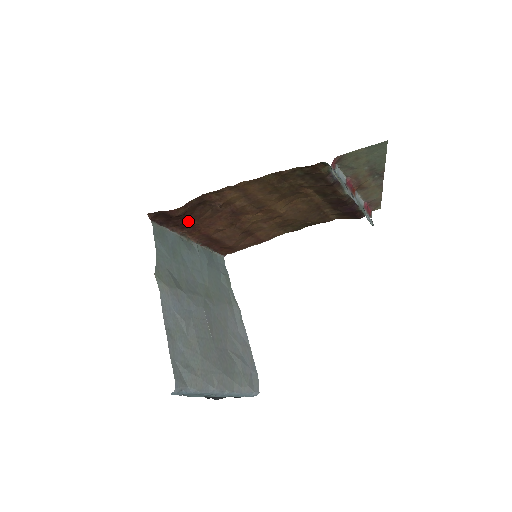
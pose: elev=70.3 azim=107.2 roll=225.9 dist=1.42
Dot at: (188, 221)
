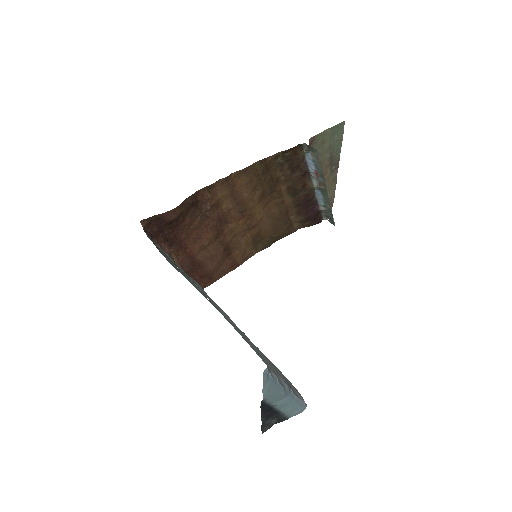
Dot at: (177, 234)
